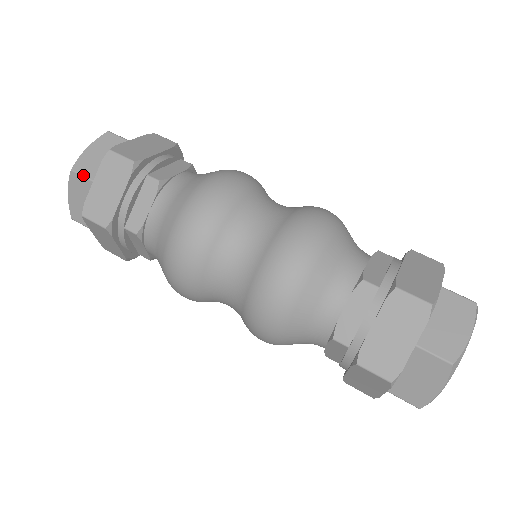
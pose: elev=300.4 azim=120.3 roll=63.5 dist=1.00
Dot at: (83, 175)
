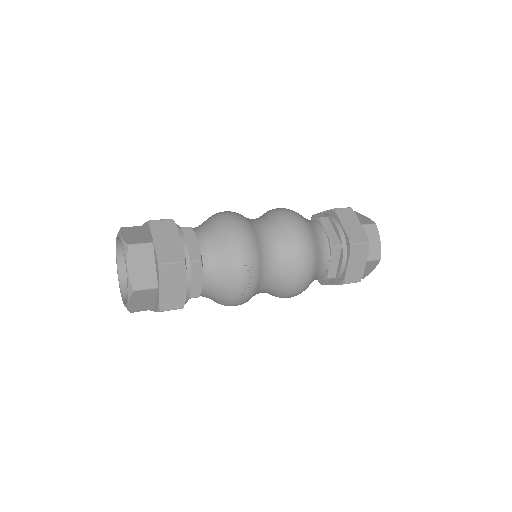
Dot at: (132, 227)
